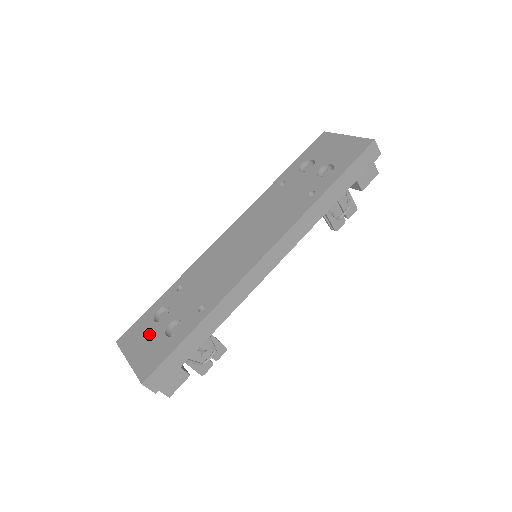
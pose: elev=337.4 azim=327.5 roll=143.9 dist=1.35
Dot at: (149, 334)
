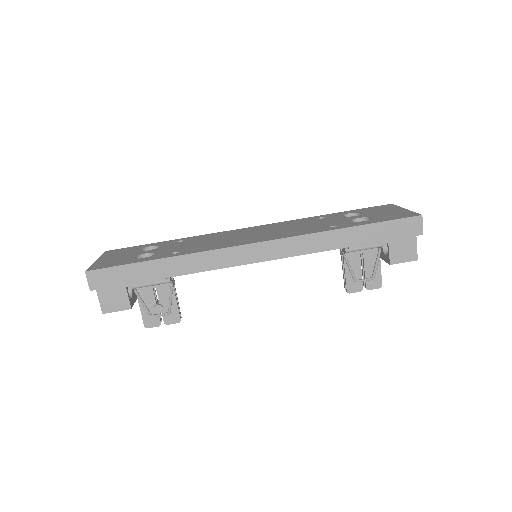
Dot at: (128, 253)
